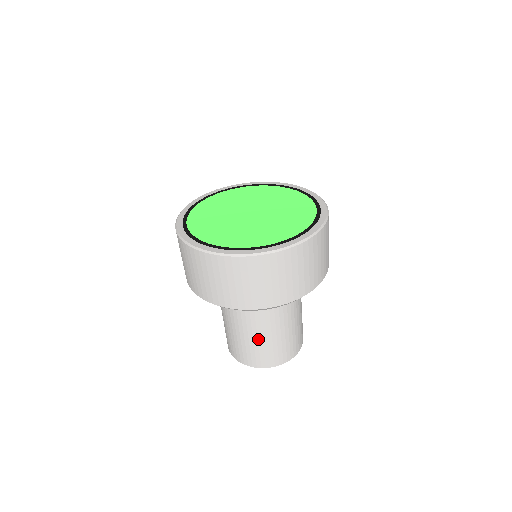
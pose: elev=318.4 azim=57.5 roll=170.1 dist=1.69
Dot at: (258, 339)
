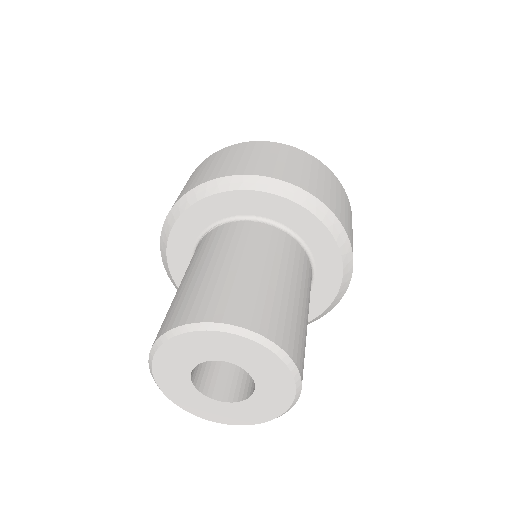
Dot at: (188, 282)
